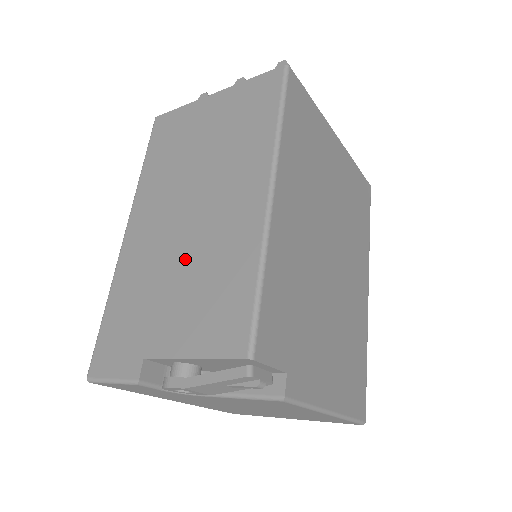
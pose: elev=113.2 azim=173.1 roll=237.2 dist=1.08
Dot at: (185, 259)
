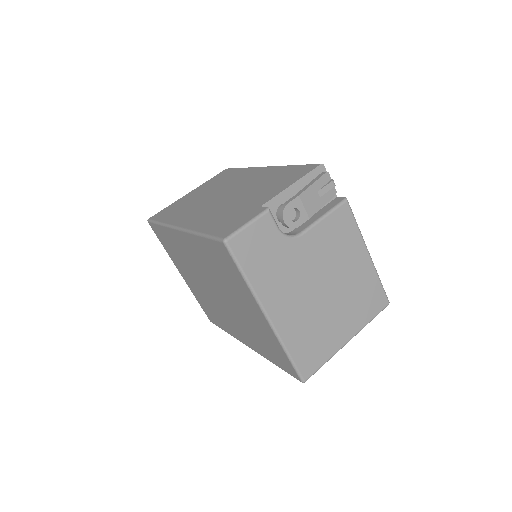
Dot at: (243, 194)
